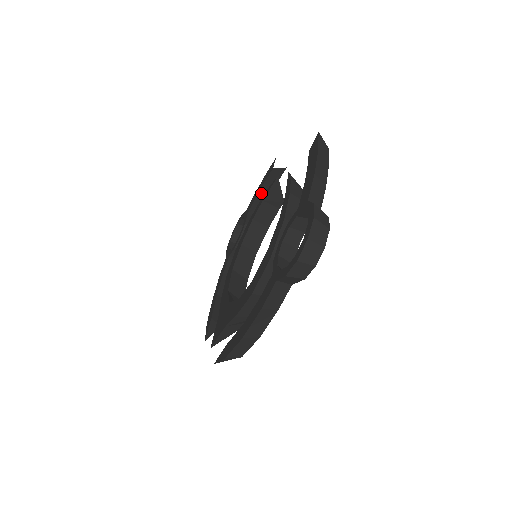
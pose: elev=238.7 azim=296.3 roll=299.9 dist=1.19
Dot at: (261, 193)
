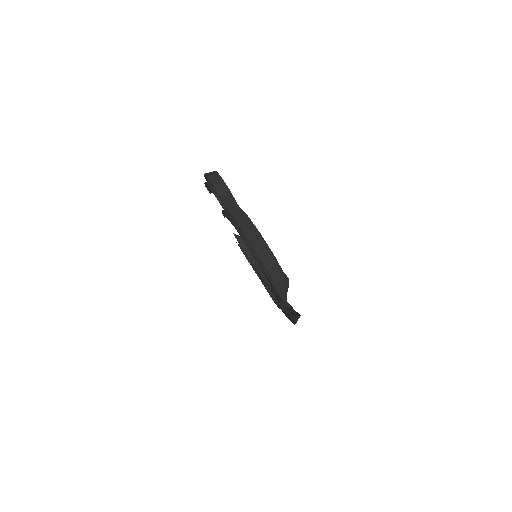
Dot at: occluded
